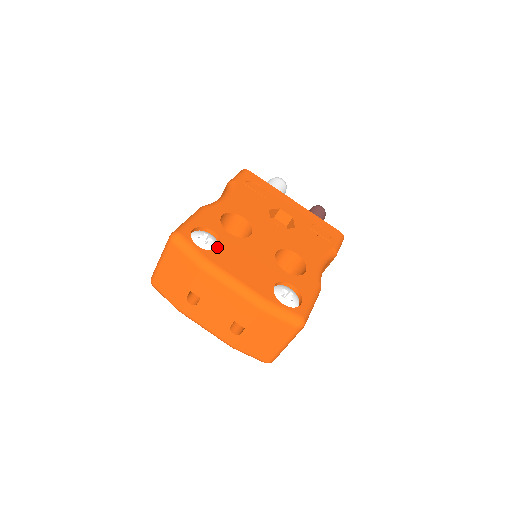
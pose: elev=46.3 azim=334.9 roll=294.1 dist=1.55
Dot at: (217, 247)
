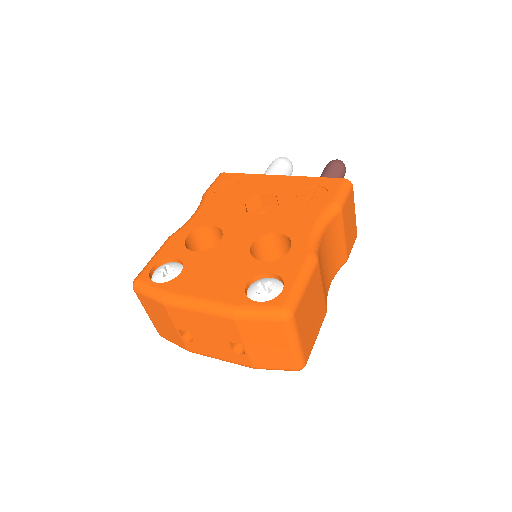
Dot at: (181, 273)
